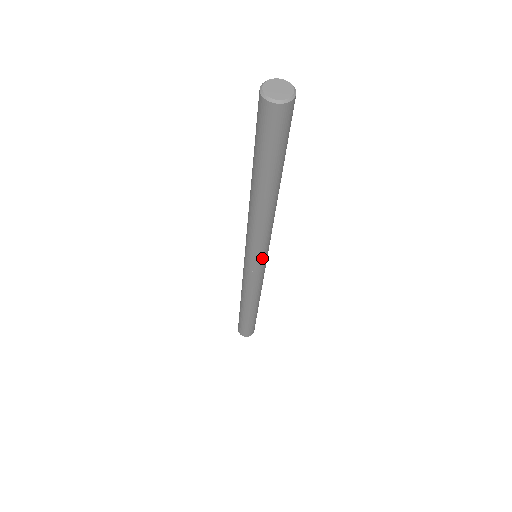
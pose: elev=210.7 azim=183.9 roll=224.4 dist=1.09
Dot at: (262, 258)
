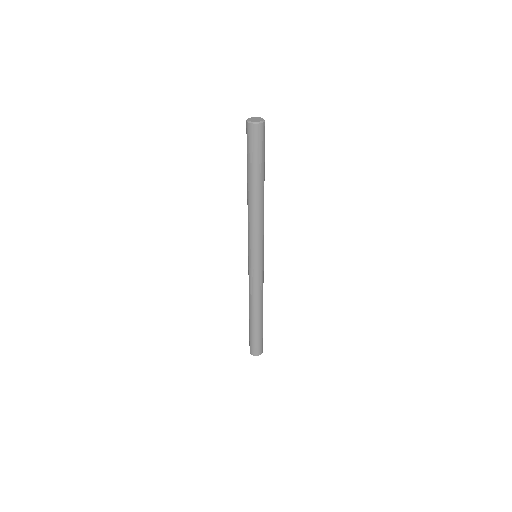
Dot at: (260, 252)
